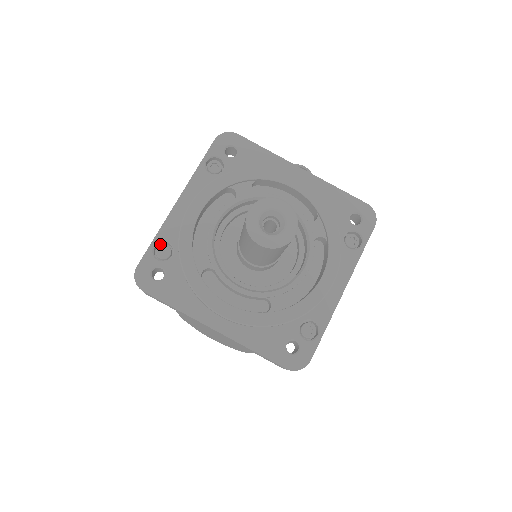
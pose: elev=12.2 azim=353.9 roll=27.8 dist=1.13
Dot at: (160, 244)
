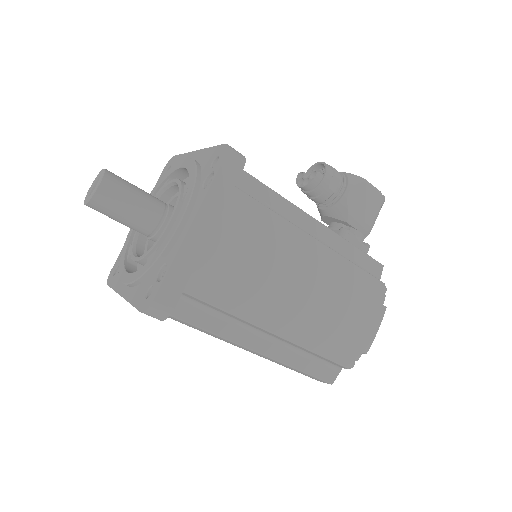
Dot at: occluded
